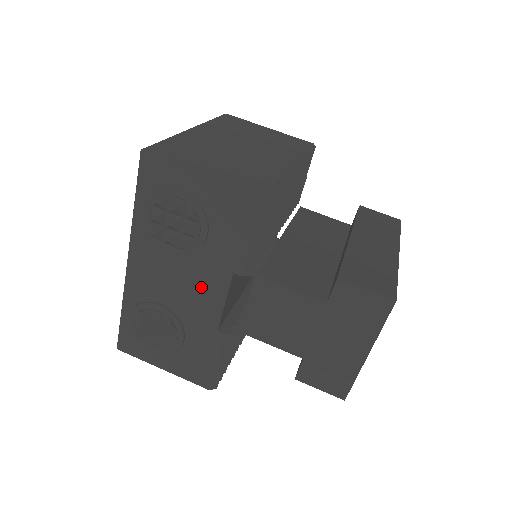
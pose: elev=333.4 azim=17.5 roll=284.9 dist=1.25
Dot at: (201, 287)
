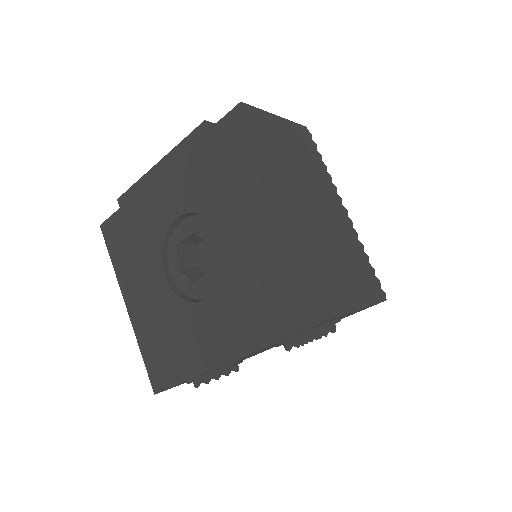
Dot at: occluded
